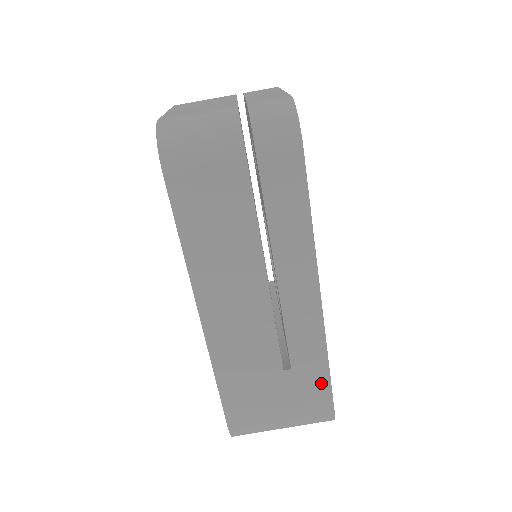
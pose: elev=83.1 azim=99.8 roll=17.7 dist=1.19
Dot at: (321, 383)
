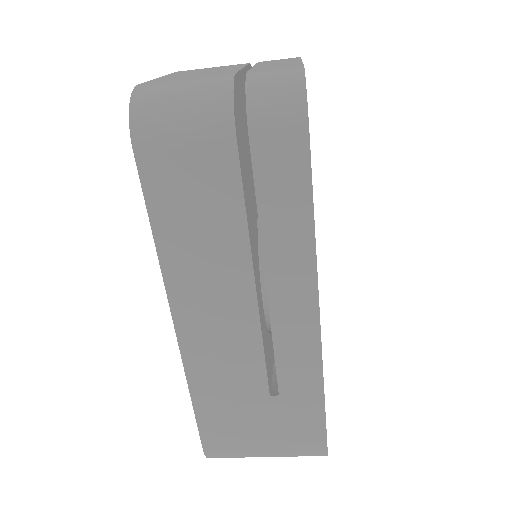
Dot at: (314, 415)
